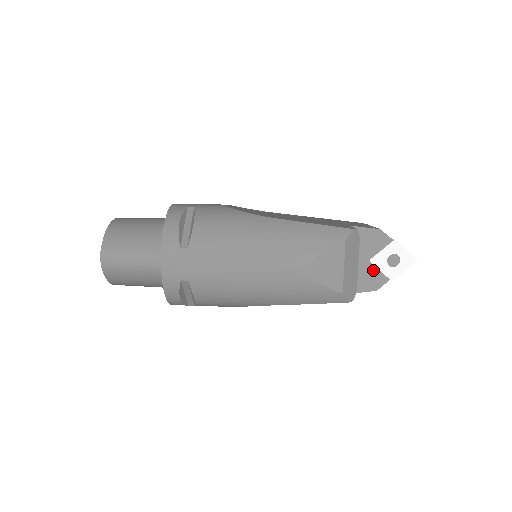
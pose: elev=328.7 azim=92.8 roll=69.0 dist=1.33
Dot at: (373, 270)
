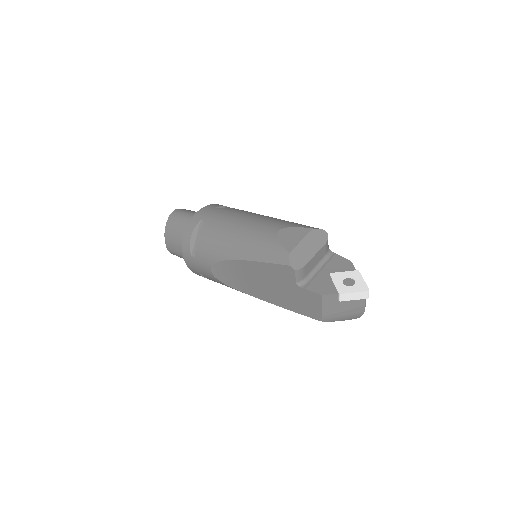
Dot at: (329, 281)
